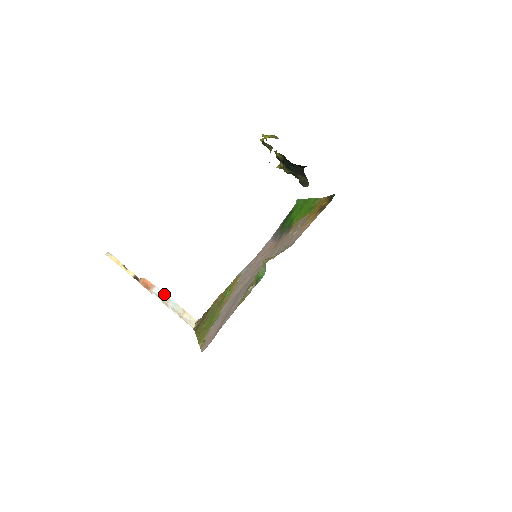
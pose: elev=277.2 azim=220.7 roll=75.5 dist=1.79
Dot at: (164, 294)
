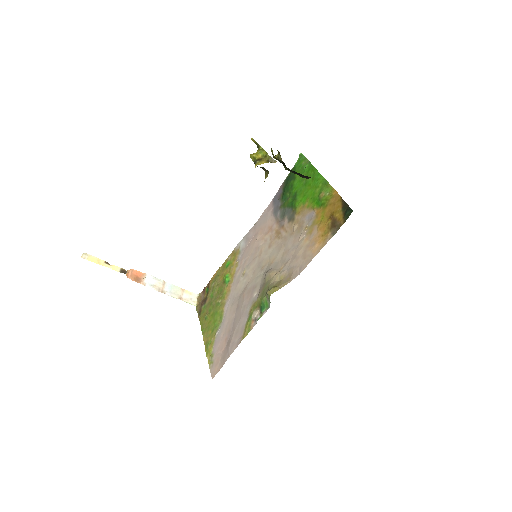
Dot at: (158, 280)
